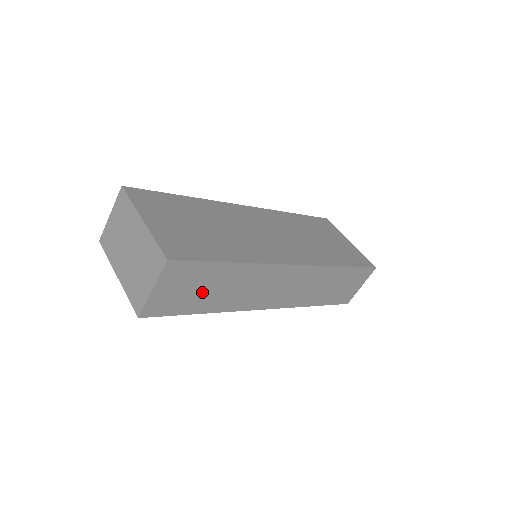
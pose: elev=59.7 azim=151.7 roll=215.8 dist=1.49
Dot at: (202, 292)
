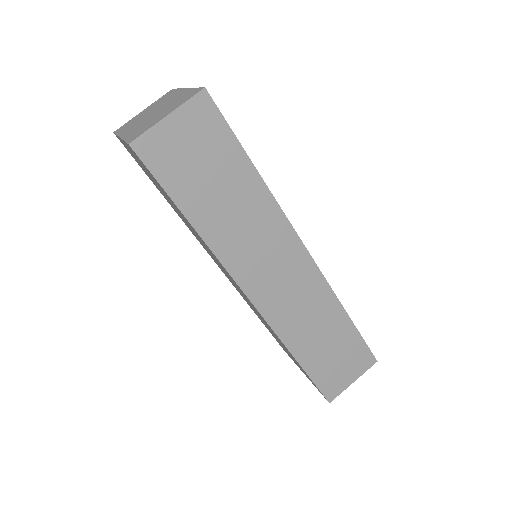
Dot at: (207, 181)
